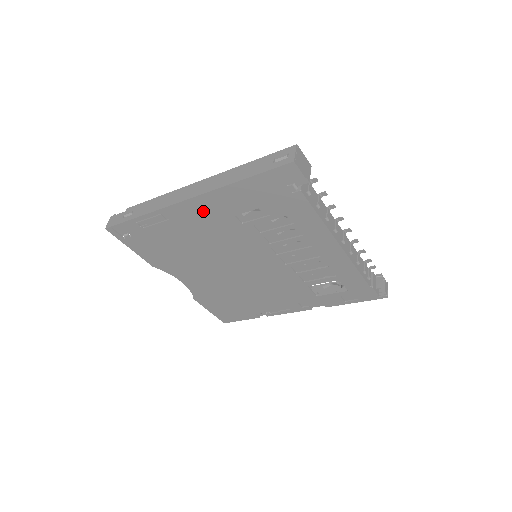
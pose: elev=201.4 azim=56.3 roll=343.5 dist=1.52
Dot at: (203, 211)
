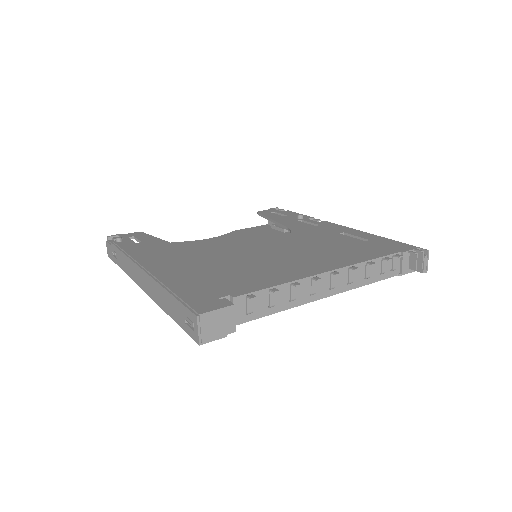
Dot at: occluded
